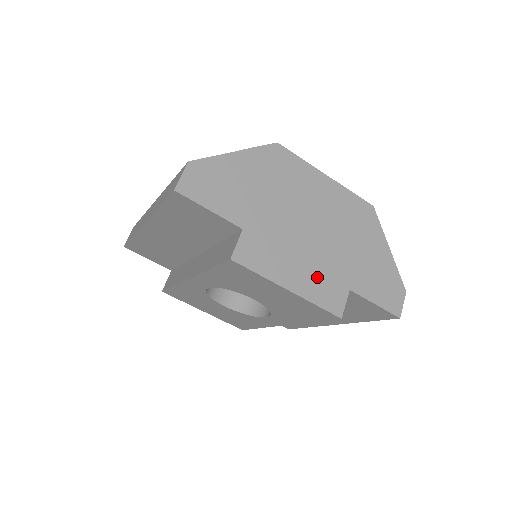
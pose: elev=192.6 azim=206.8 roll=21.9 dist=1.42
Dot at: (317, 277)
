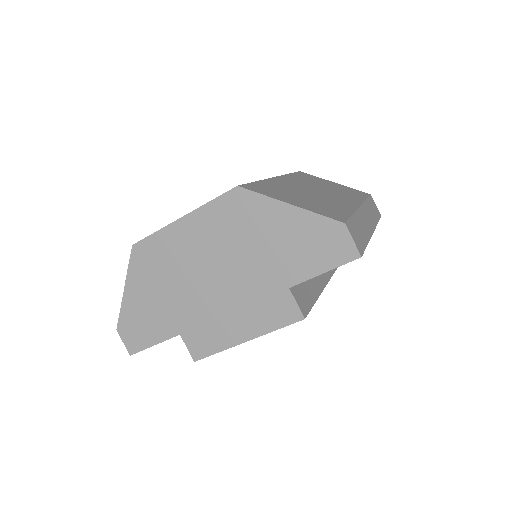
Dot at: (255, 309)
